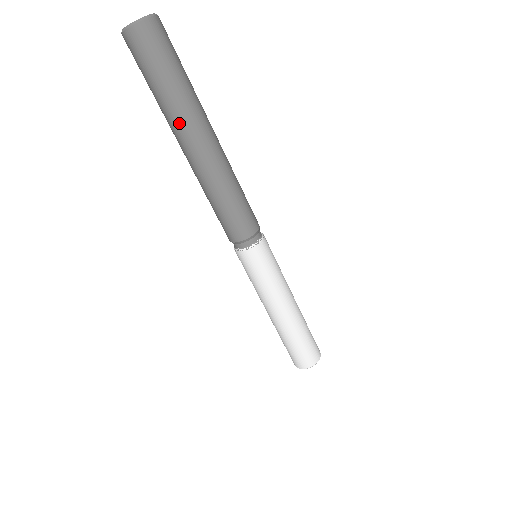
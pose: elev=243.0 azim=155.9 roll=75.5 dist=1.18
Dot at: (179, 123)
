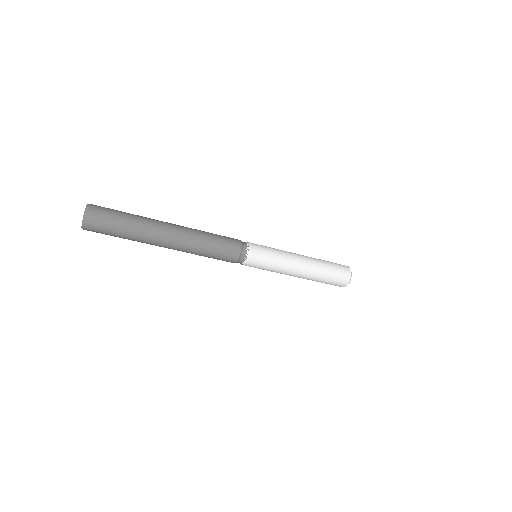
Dot at: (149, 238)
